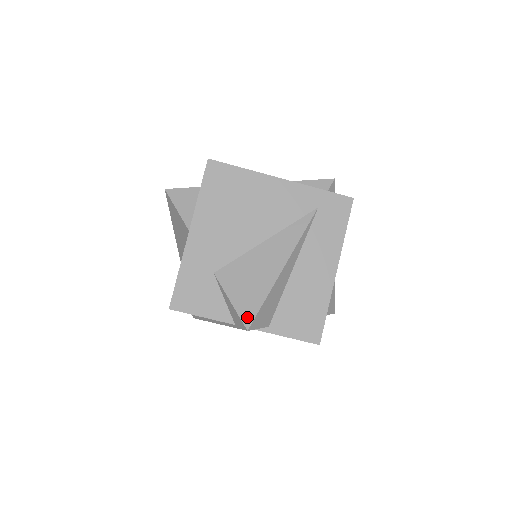
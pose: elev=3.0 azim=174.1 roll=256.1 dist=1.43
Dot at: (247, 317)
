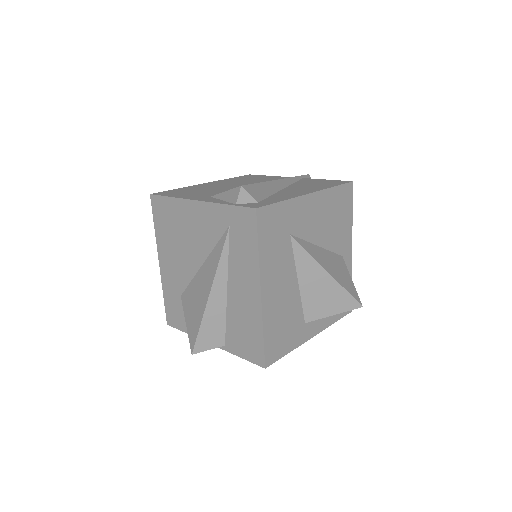
Dot at: (192, 342)
